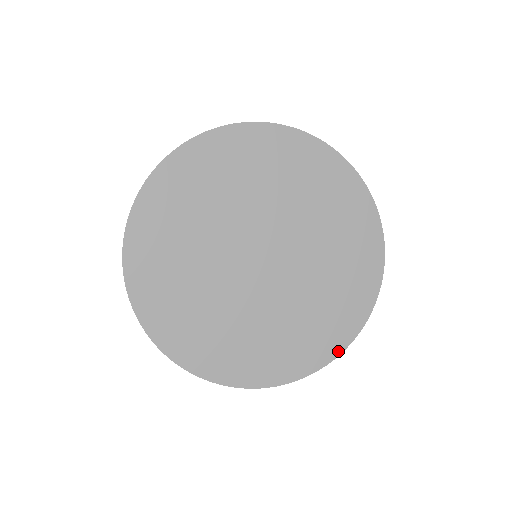
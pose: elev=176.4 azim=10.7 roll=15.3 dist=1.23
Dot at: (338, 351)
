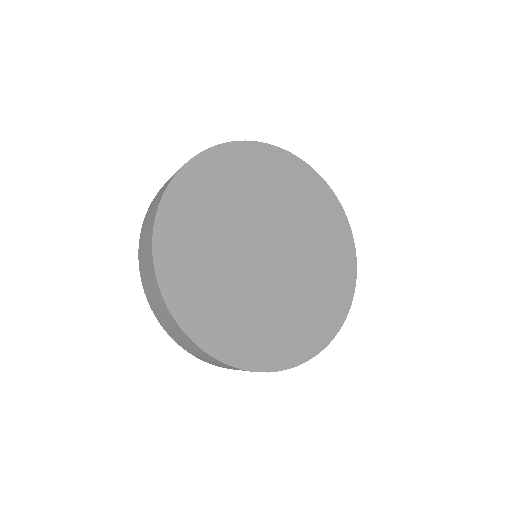
Dot at: (245, 366)
